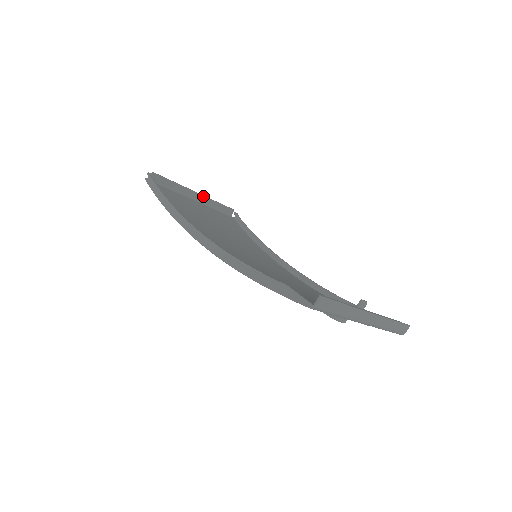
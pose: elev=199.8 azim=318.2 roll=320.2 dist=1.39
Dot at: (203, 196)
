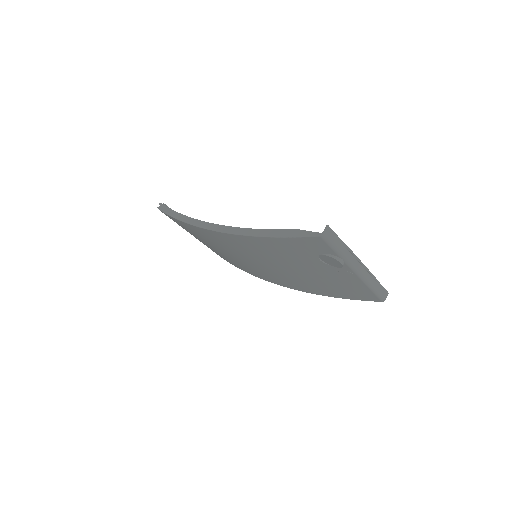
Dot at: occluded
